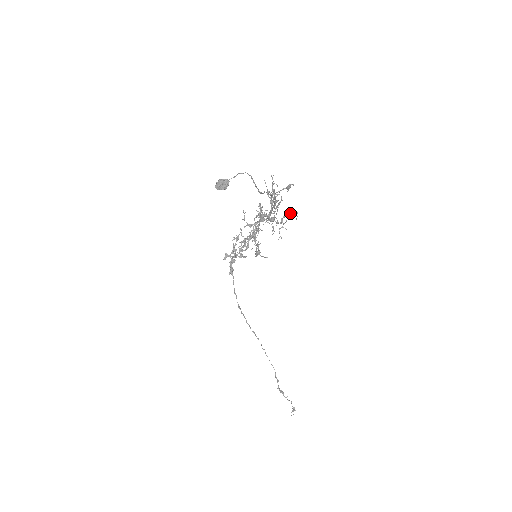
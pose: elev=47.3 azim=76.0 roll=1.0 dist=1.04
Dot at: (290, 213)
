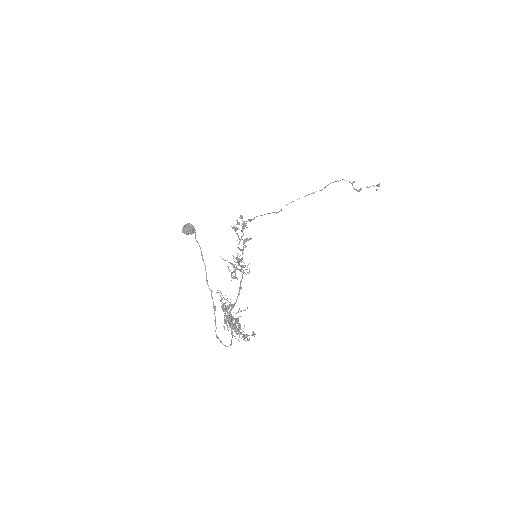
Dot at: (247, 336)
